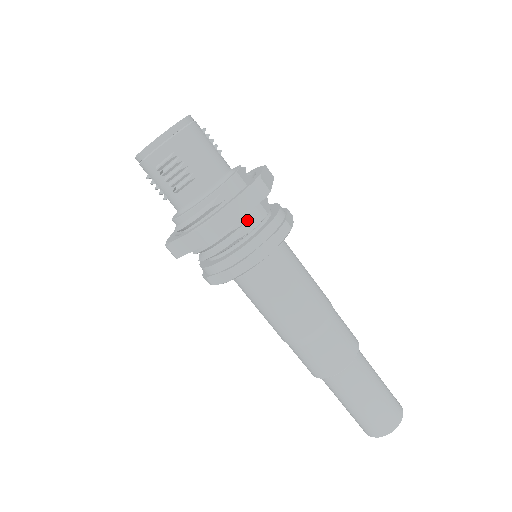
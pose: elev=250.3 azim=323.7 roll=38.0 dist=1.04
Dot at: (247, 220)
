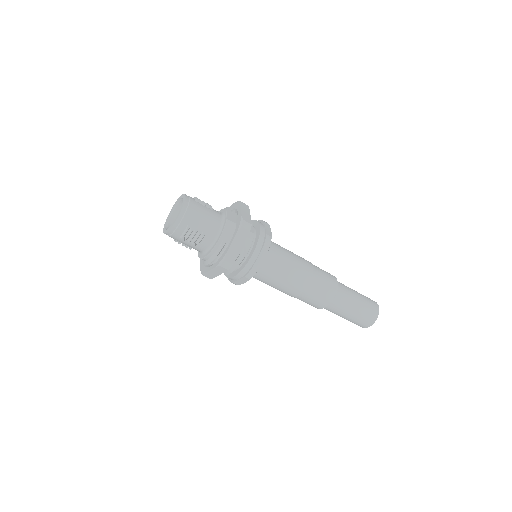
Dot at: (244, 245)
